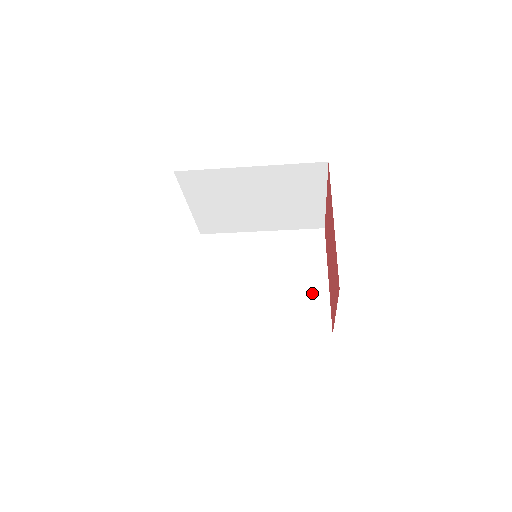
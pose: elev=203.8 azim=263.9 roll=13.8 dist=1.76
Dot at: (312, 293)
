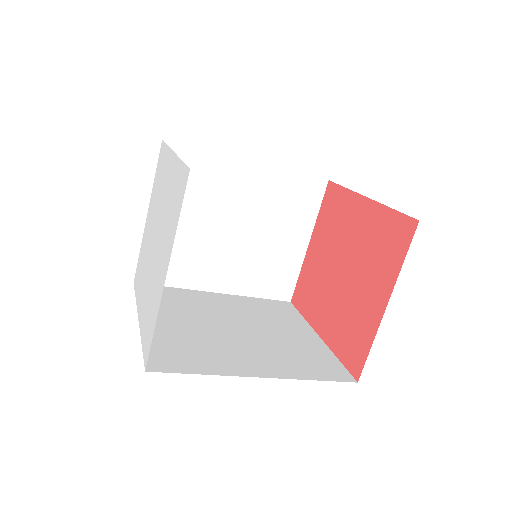
Dot at: (307, 345)
